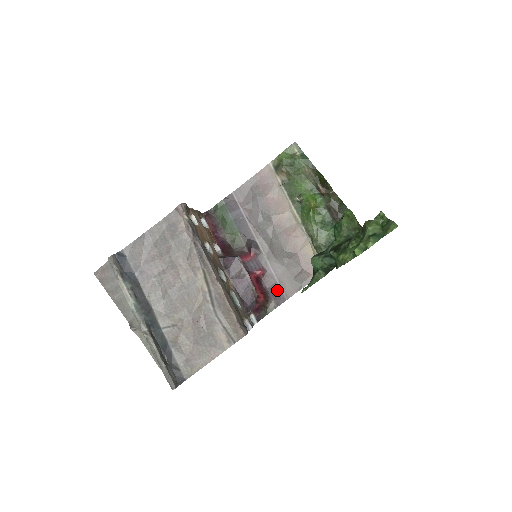
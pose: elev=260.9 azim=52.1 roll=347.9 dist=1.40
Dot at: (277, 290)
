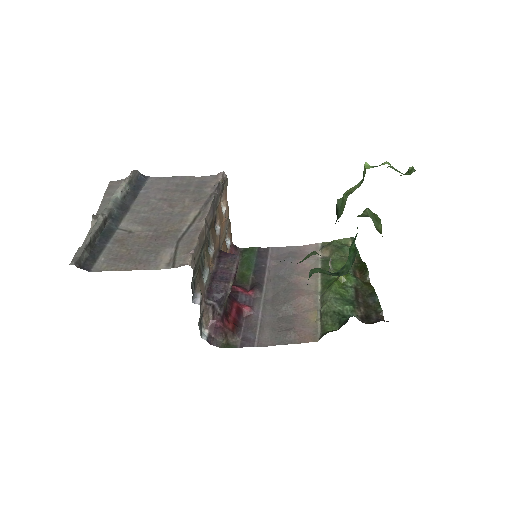
Dot at: (252, 333)
